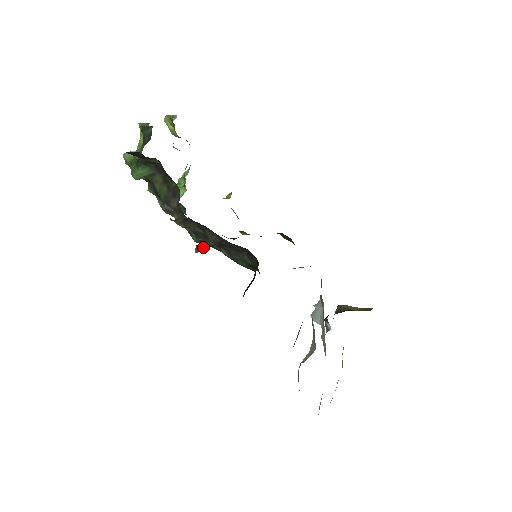
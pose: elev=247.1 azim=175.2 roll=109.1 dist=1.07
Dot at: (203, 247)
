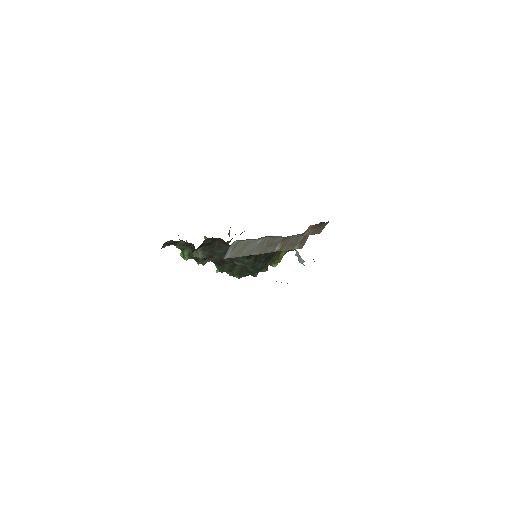
Dot at: (200, 252)
